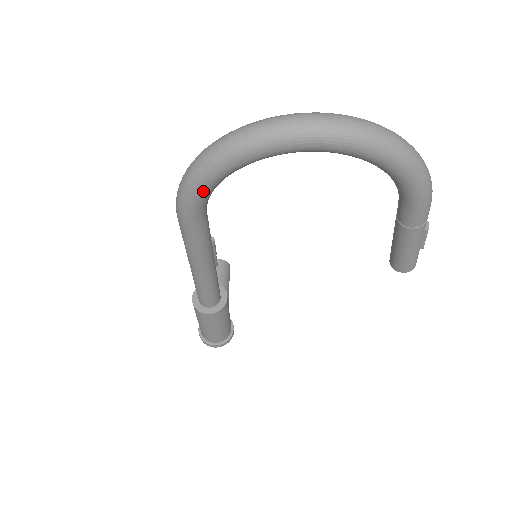
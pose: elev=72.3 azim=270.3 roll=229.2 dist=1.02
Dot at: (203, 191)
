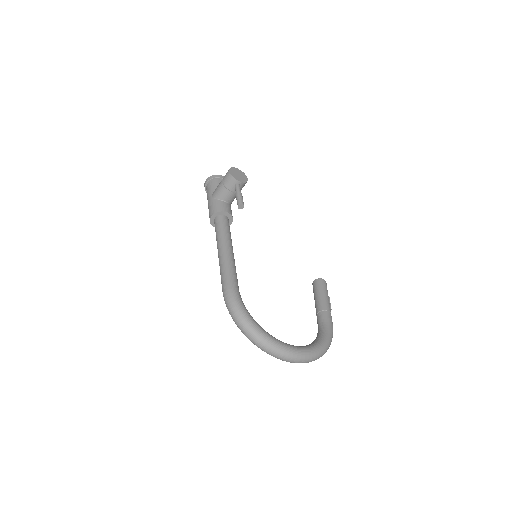
Dot at: occluded
